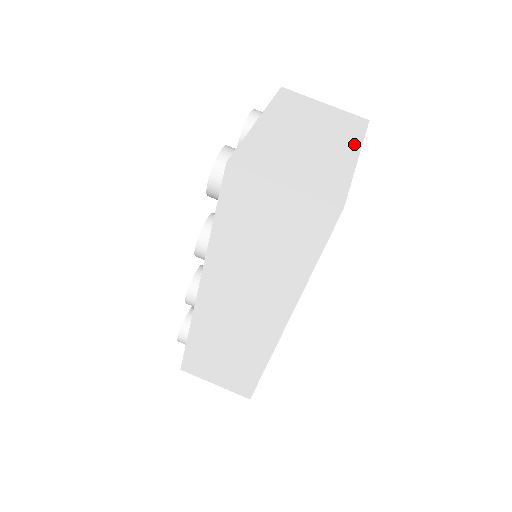
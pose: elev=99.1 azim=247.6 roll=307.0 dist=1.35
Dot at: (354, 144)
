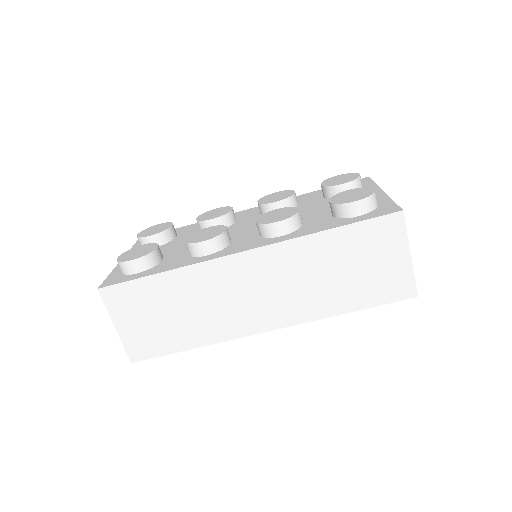
Dot at: occluded
